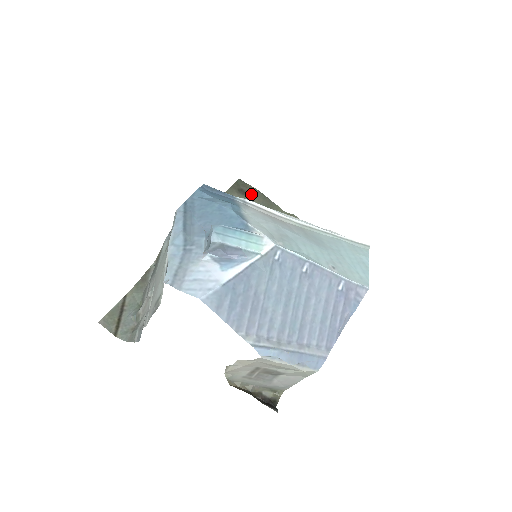
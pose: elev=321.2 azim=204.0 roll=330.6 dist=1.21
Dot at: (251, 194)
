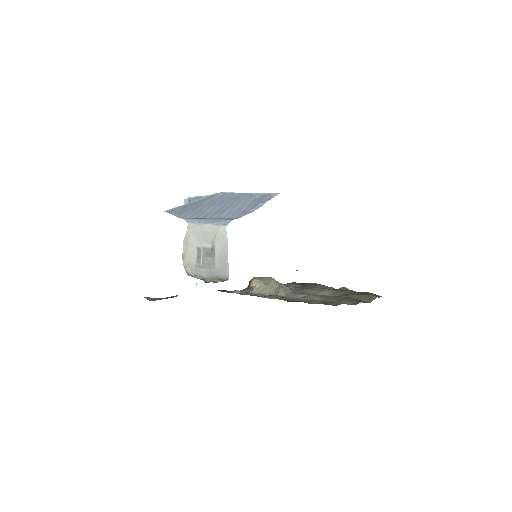
Dot at: (309, 285)
